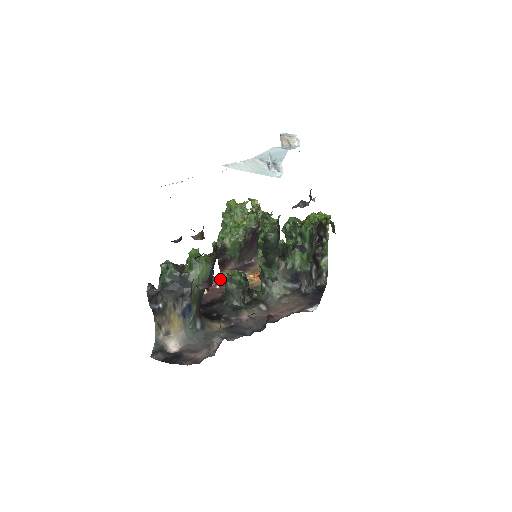
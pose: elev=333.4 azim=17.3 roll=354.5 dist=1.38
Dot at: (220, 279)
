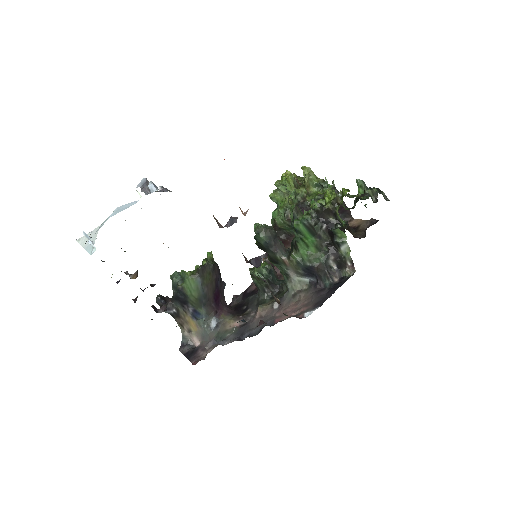
Dot at: occluded
